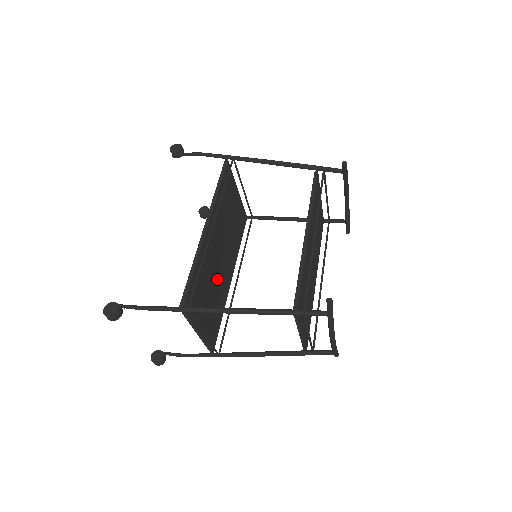
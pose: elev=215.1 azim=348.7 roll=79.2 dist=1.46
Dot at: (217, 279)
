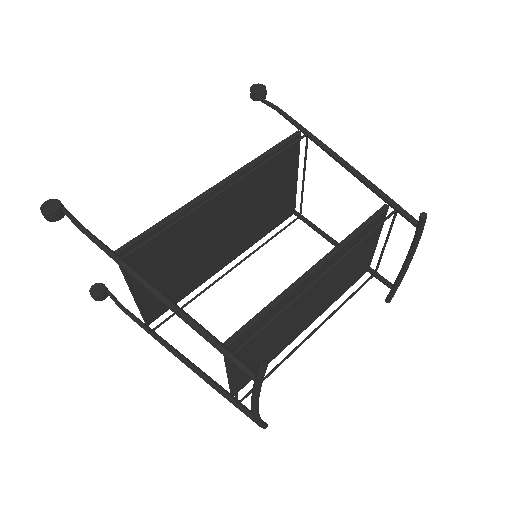
Dot at: (201, 253)
